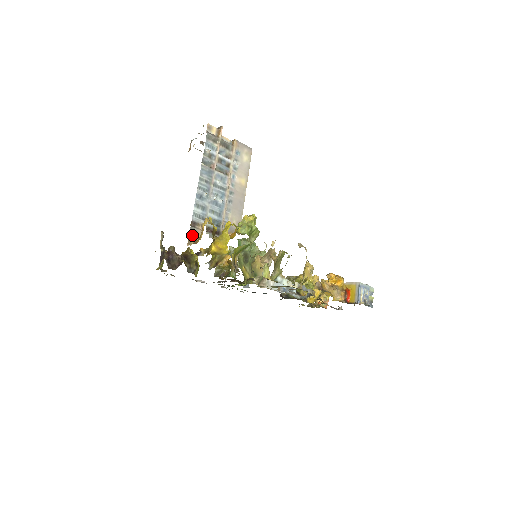
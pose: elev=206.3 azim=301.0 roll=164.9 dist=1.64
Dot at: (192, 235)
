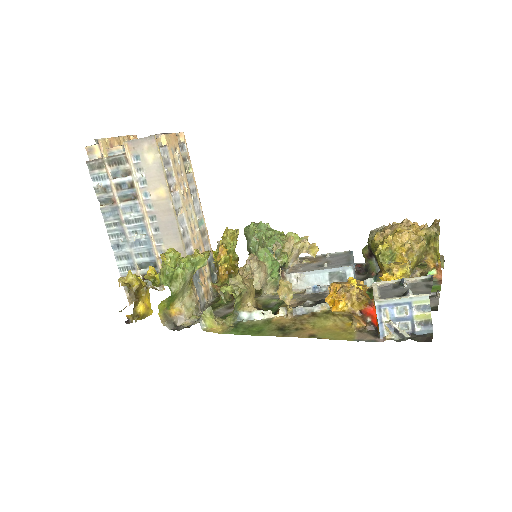
Dot at: occluded
